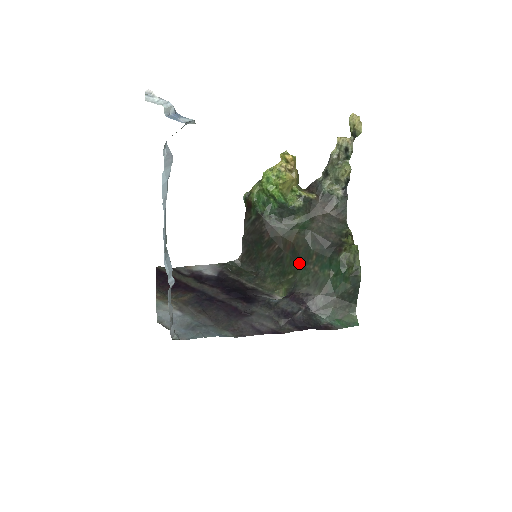
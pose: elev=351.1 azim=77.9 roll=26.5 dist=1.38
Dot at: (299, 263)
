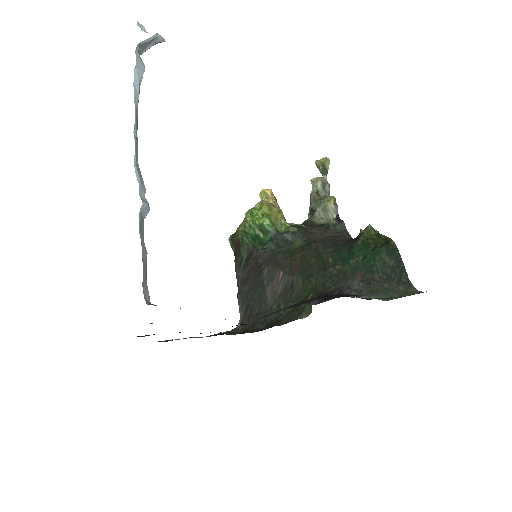
Dot at: (315, 277)
